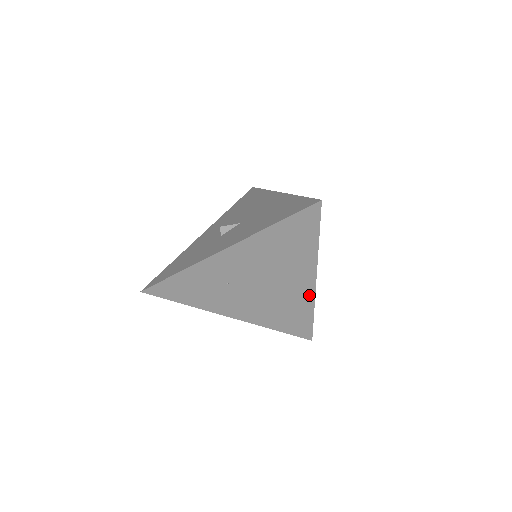
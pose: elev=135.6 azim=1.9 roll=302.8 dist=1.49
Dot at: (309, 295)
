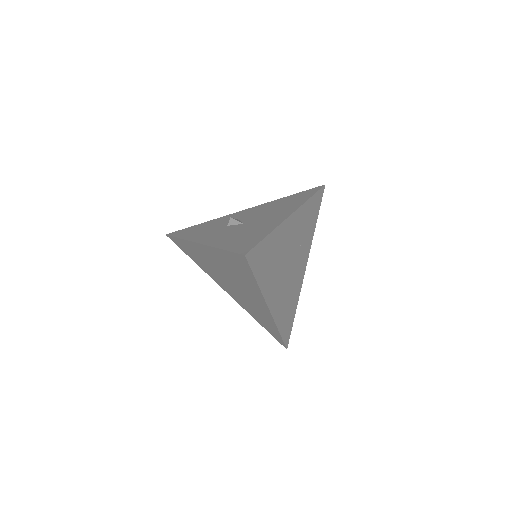
Dot at: (269, 316)
